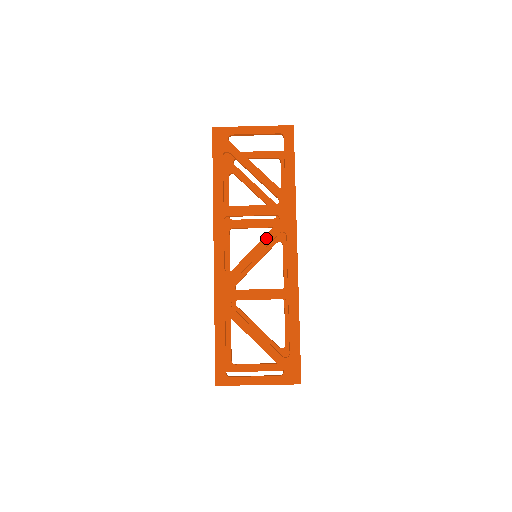
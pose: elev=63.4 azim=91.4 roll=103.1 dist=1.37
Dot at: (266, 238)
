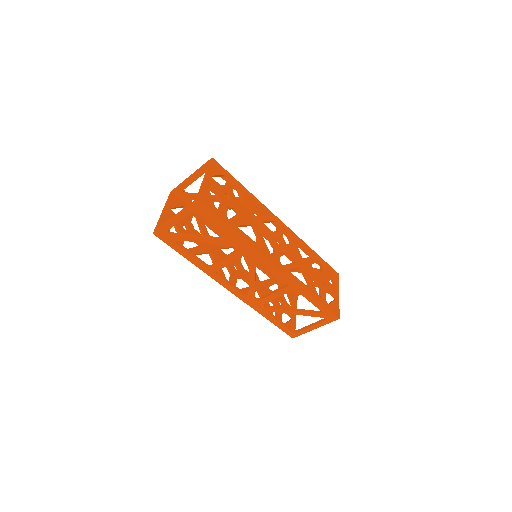
Dot at: (251, 269)
